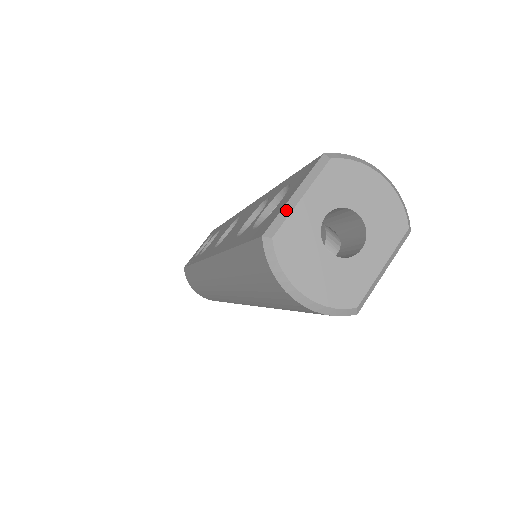
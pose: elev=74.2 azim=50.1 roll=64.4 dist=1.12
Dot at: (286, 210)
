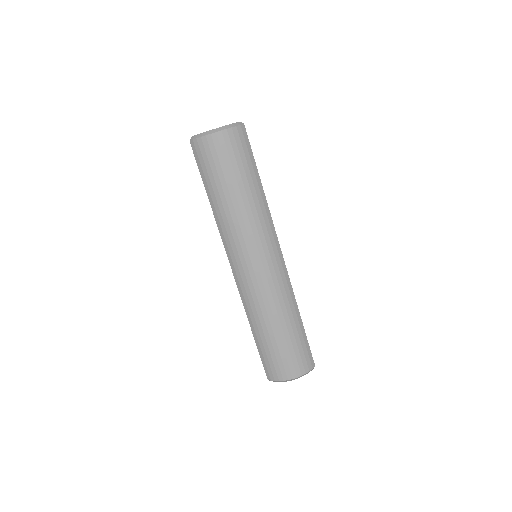
Dot at: occluded
